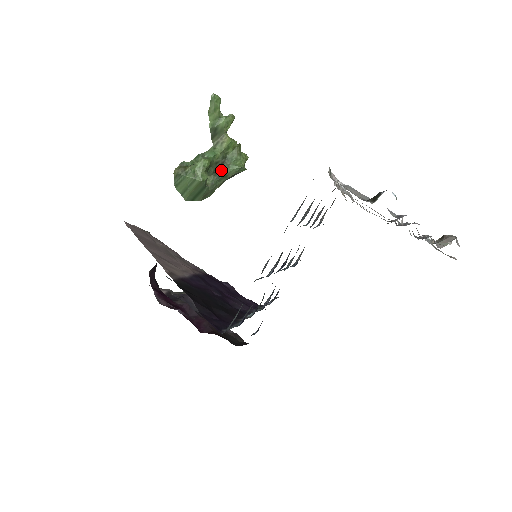
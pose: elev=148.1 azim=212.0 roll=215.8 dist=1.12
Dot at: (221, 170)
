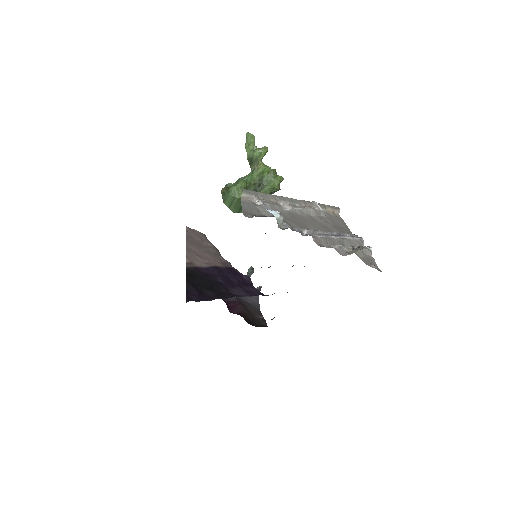
Dot at: (259, 189)
